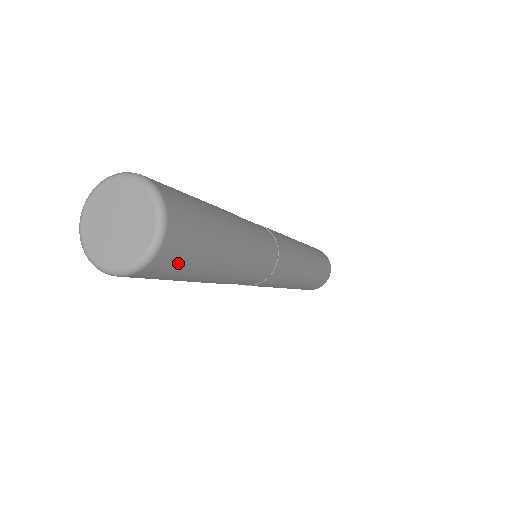
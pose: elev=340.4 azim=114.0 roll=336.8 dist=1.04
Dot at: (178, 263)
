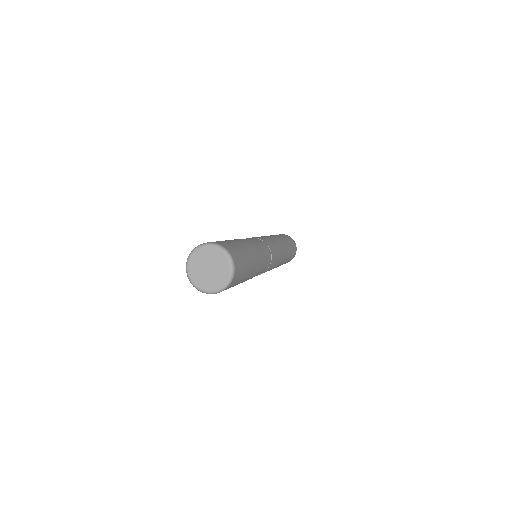
Dot at: (238, 280)
